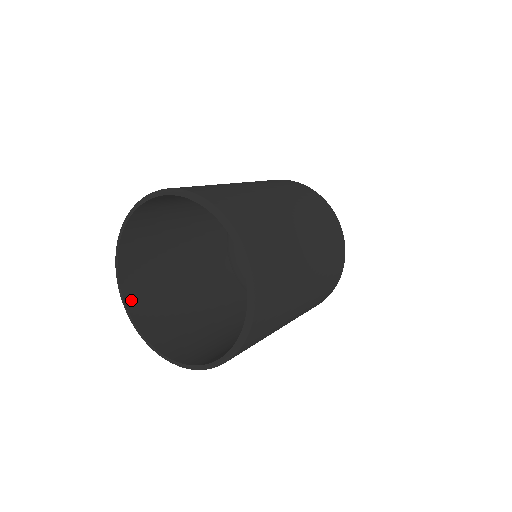
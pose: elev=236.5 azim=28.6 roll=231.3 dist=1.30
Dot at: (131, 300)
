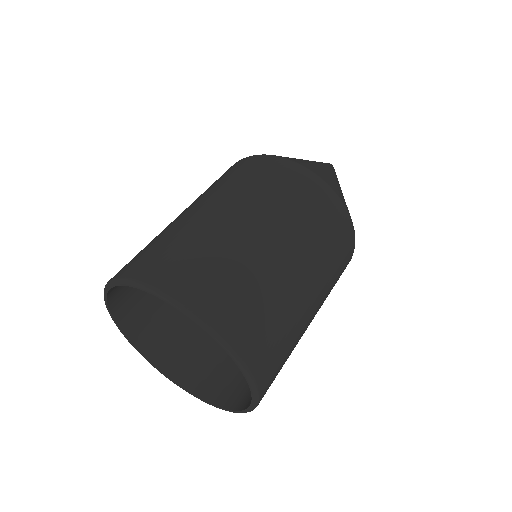
Dot at: (190, 383)
